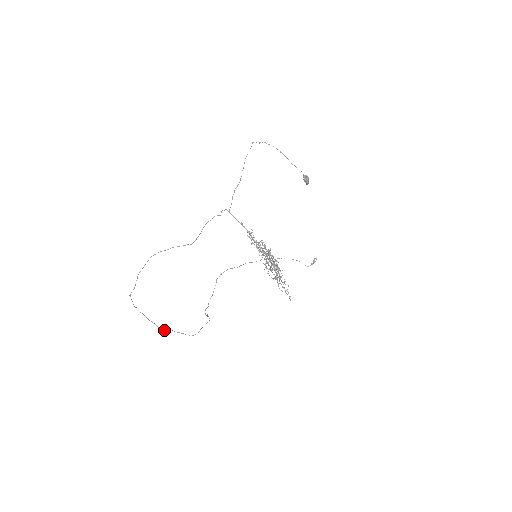
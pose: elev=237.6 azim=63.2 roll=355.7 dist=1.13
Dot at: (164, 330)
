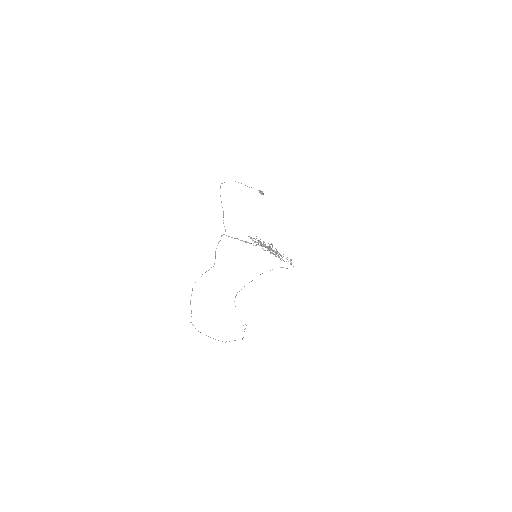
Dot at: occluded
